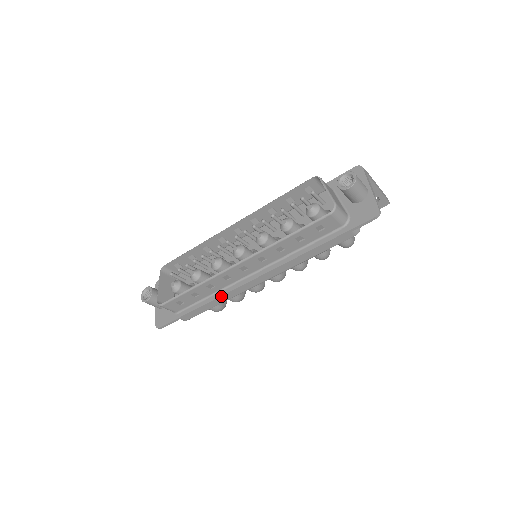
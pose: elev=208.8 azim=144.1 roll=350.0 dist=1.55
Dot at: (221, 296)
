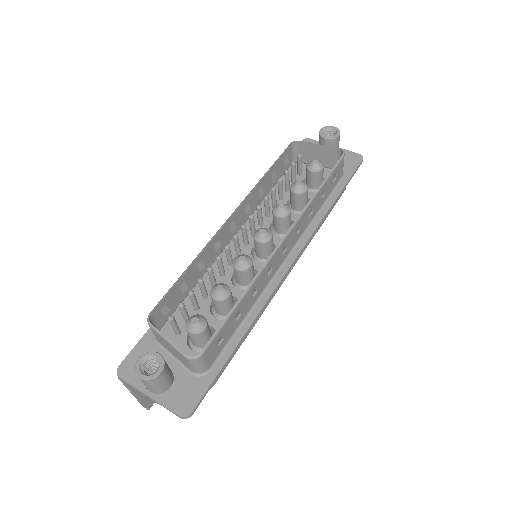
Dot at: (265, 304)
